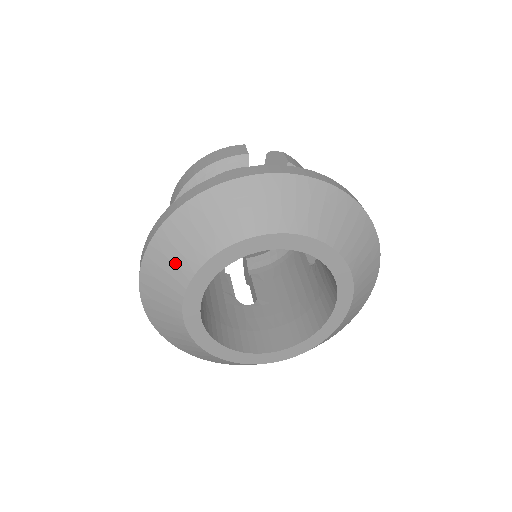
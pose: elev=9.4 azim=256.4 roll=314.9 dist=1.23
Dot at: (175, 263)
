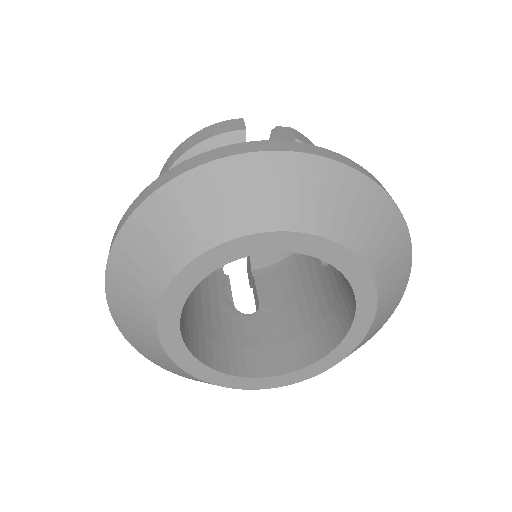
Dot at: (145, 269)
